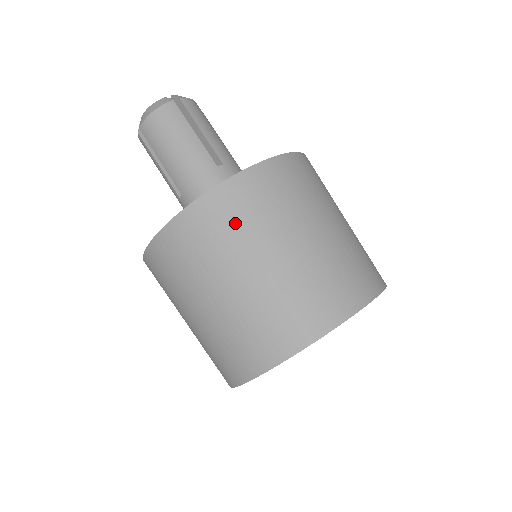
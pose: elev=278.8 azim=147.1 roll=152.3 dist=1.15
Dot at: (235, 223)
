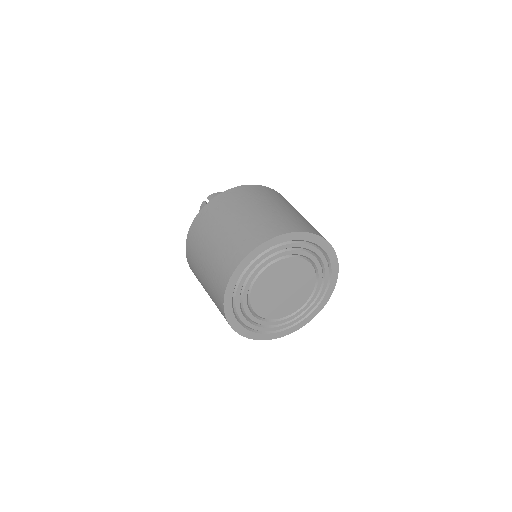
Dot at: (269, 195)
